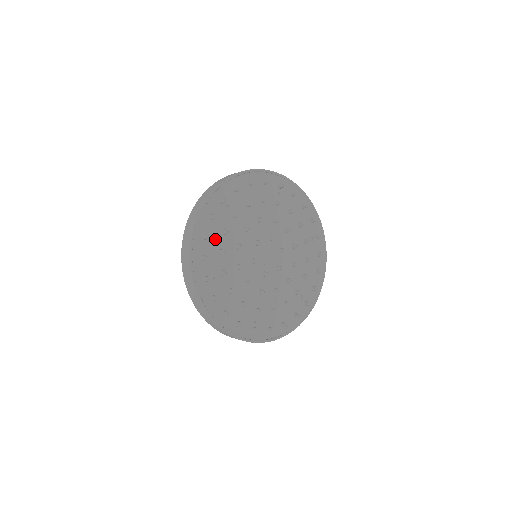
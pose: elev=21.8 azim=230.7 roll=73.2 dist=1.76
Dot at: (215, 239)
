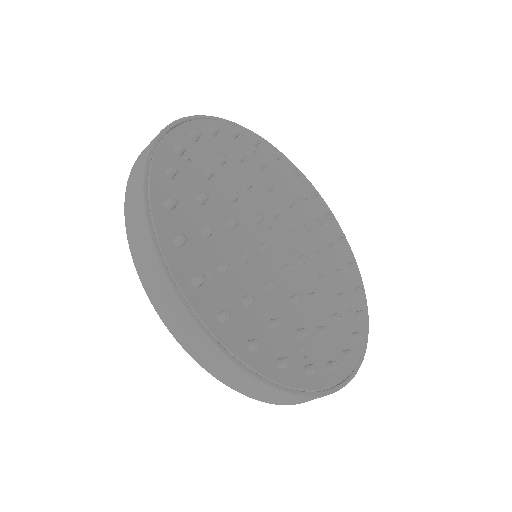
Dot at: (188, 211)
